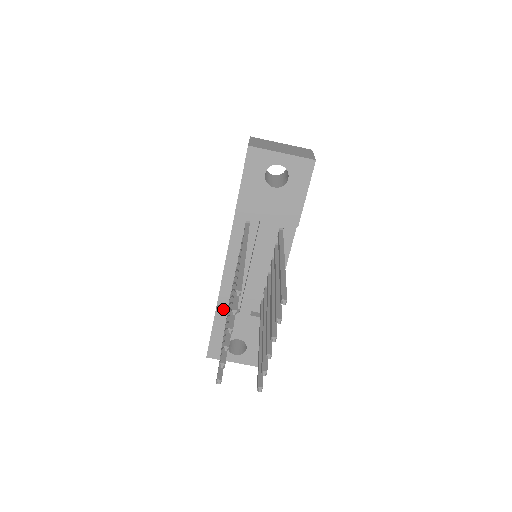
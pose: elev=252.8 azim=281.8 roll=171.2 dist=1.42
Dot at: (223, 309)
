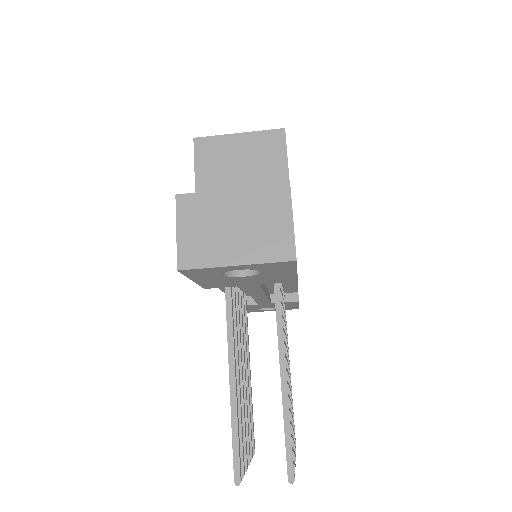
Dot at: occluded
